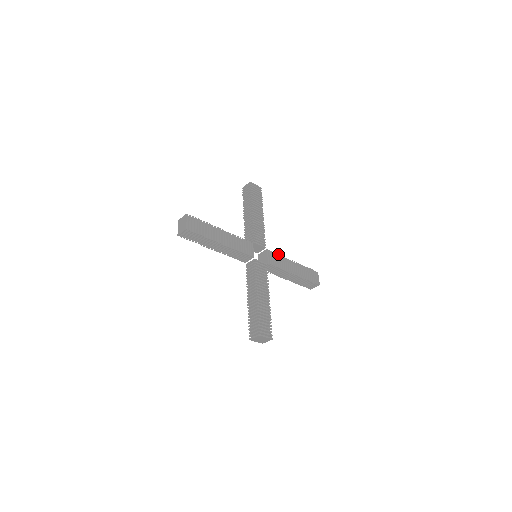
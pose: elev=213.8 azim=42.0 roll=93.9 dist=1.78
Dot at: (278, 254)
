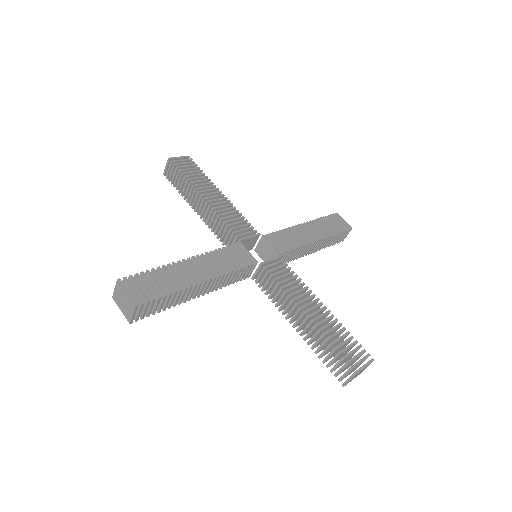
Dot at: (280, 230)
